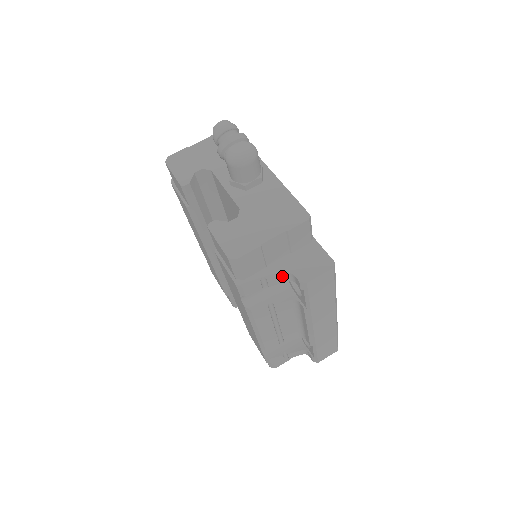
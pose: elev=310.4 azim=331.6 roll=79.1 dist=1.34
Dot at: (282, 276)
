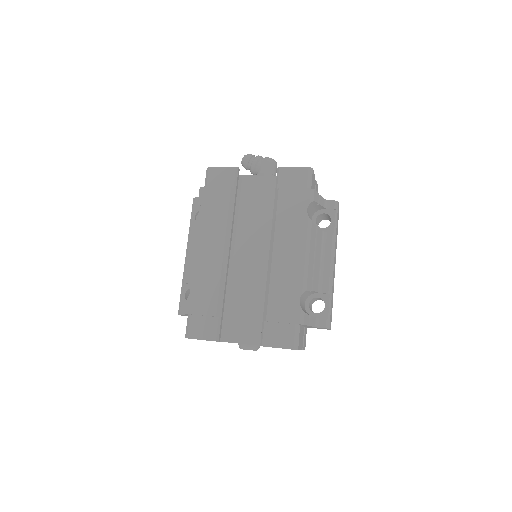
Dot at: (323, 200)
